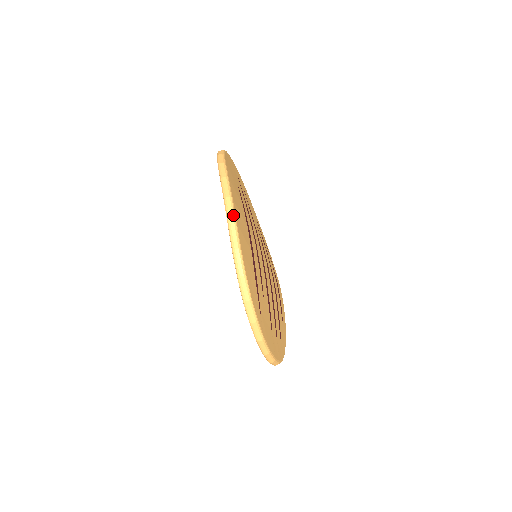
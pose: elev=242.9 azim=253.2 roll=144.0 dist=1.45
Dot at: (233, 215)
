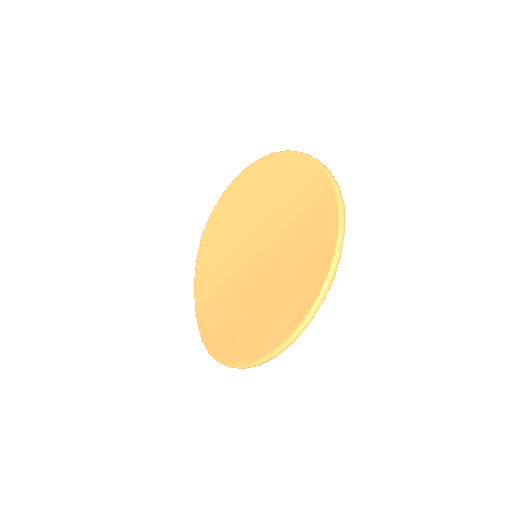
Dot at: (343, 201)
